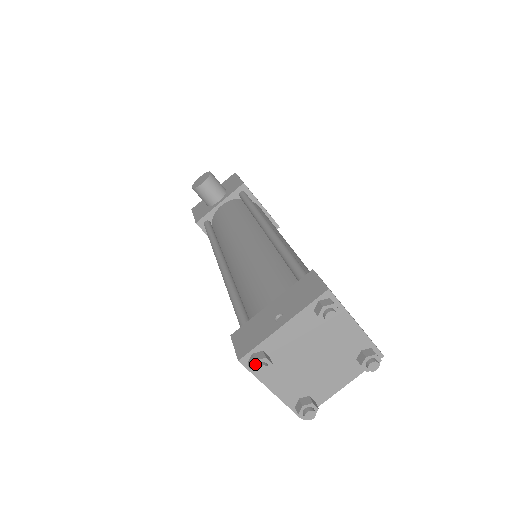
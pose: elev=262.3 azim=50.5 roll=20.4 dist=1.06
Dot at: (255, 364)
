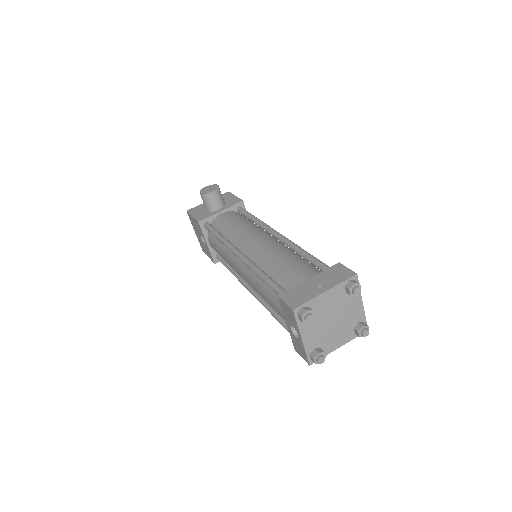
Dot at: (306, 313)
